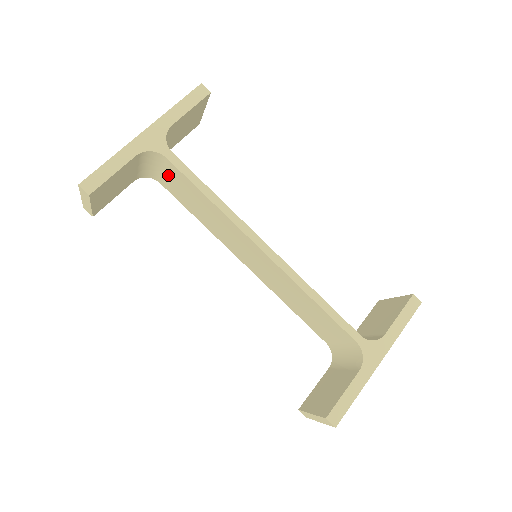
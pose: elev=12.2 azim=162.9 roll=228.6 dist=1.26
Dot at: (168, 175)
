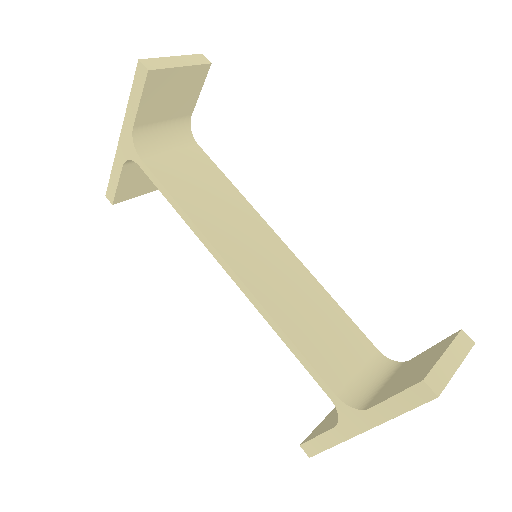
Dot at: occluded
